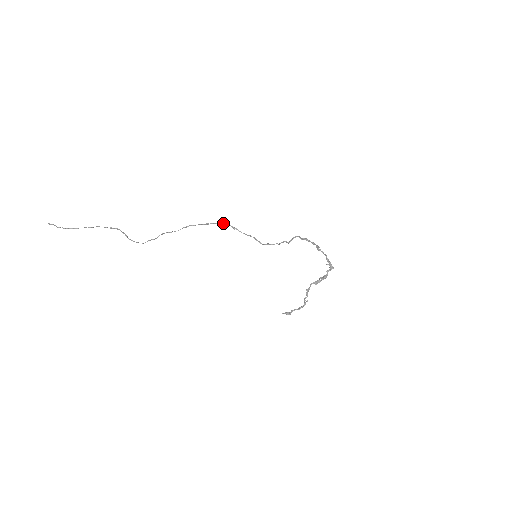
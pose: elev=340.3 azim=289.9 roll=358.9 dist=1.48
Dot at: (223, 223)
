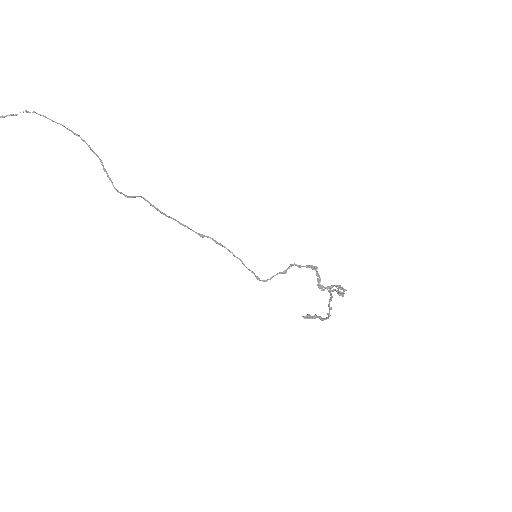
Dot at: (208, 236)
